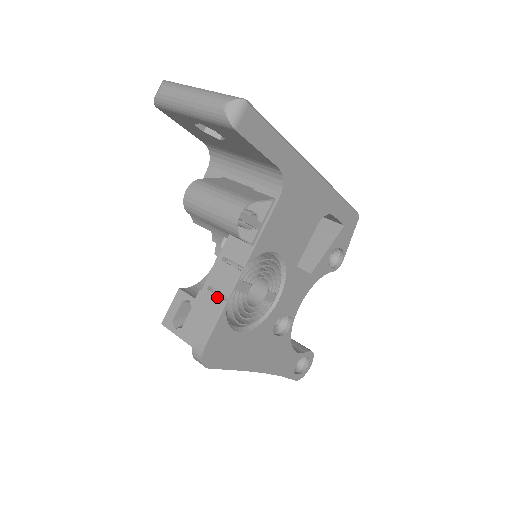
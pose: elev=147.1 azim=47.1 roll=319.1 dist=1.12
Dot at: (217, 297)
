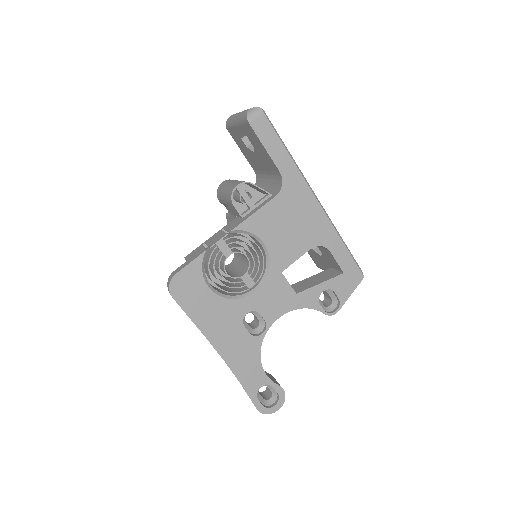
Dot at: (204, 248)
